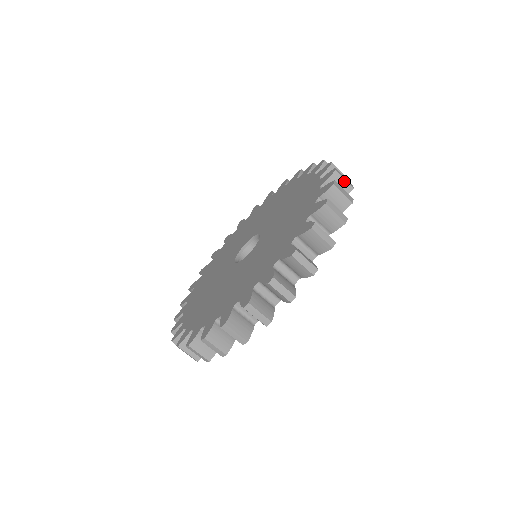
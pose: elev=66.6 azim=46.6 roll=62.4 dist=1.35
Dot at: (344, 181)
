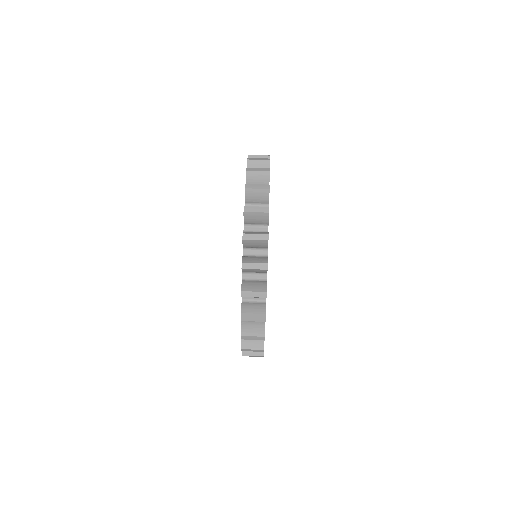
Dot at: (259, 161)
